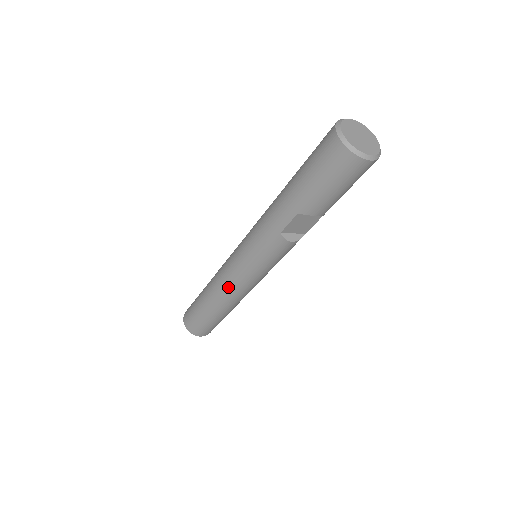
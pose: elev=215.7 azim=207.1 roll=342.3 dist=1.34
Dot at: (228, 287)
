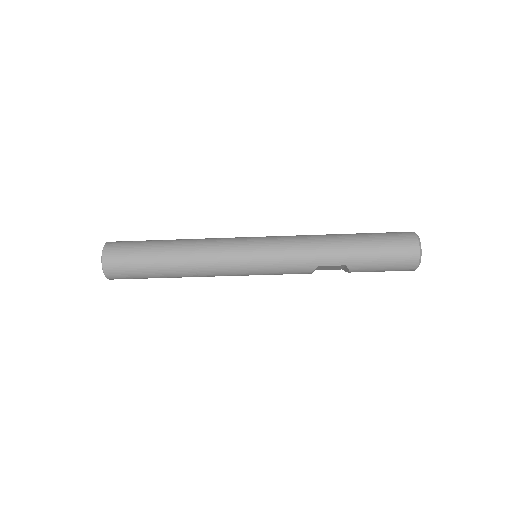
Dot at: (215, 267)
